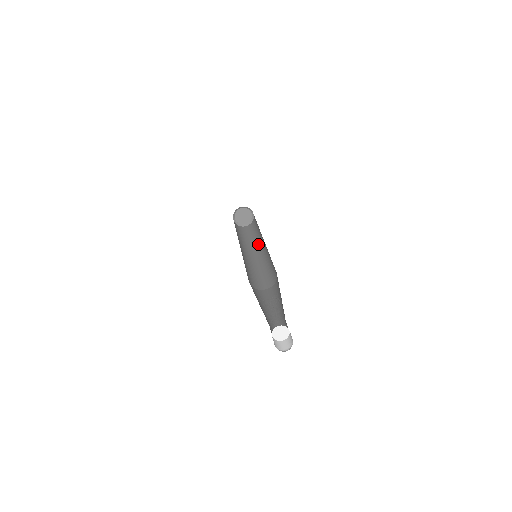
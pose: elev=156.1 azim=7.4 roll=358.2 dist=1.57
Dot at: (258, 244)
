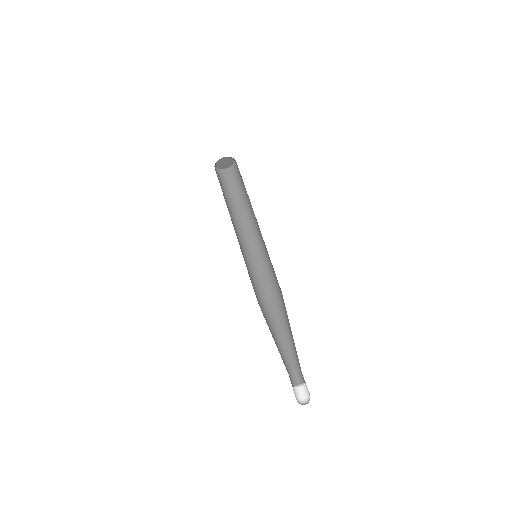
Dot at: (252, 215)
